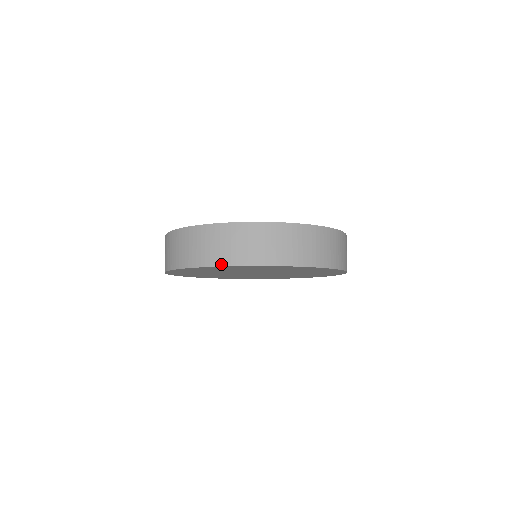
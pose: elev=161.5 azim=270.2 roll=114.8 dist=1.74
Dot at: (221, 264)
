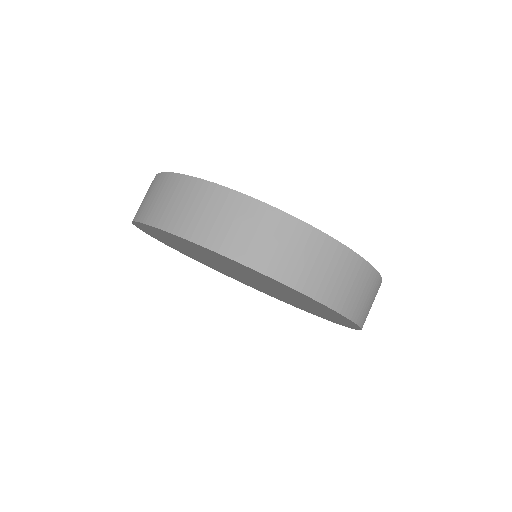
Dot at: (144, 220)
